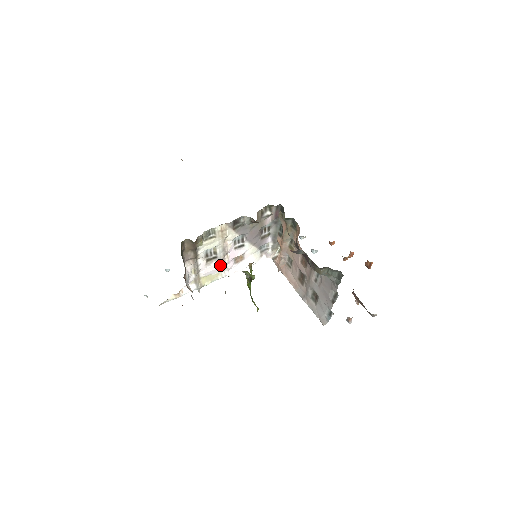
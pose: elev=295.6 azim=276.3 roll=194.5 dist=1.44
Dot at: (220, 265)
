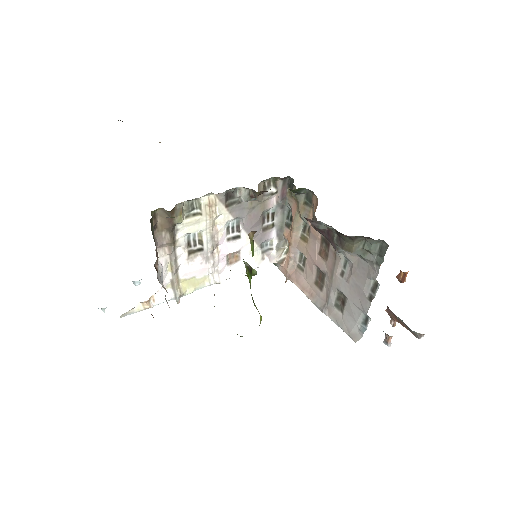
Dot at: (207, 263)
